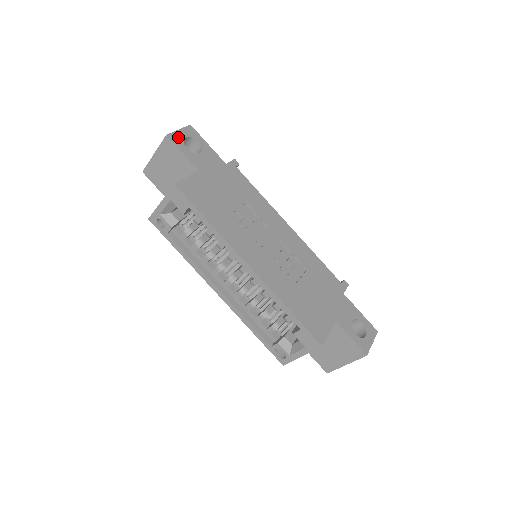
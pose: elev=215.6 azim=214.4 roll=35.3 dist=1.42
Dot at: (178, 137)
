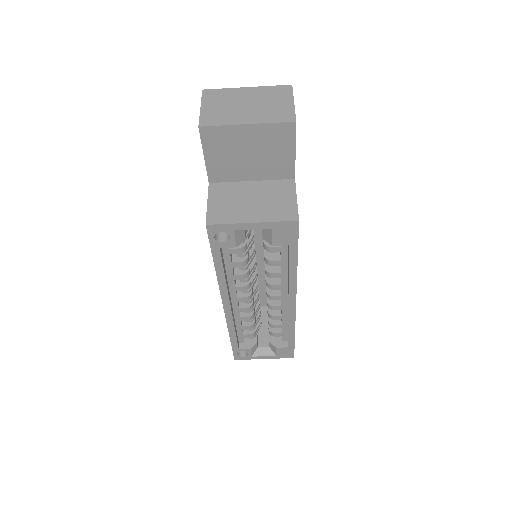
Dot at: occluded
